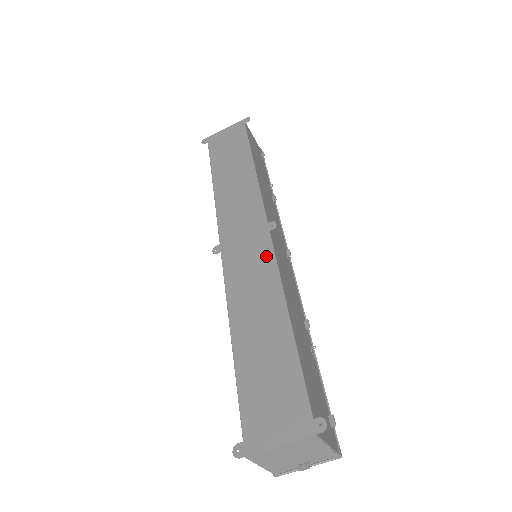
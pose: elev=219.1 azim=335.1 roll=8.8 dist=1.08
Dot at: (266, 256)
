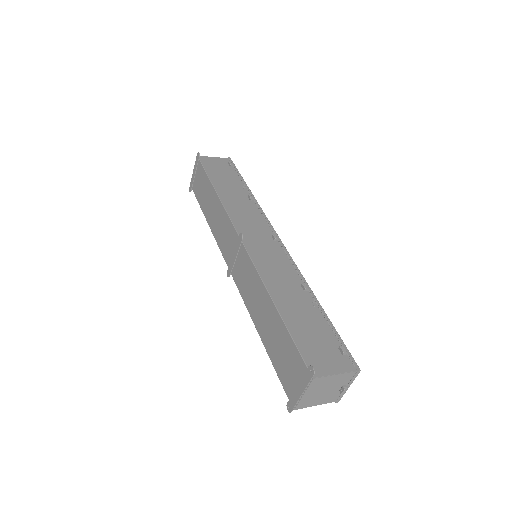
Dot at: (248, 263)
